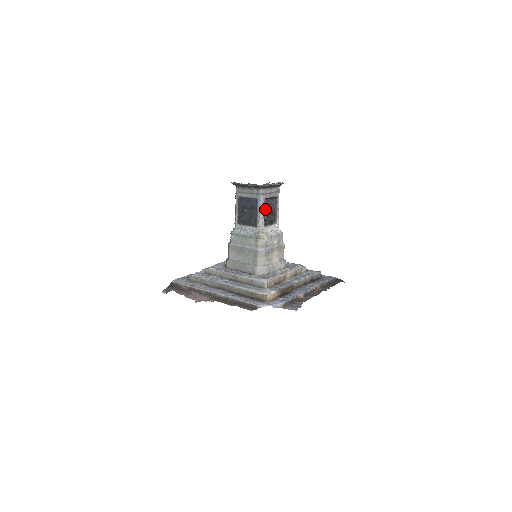
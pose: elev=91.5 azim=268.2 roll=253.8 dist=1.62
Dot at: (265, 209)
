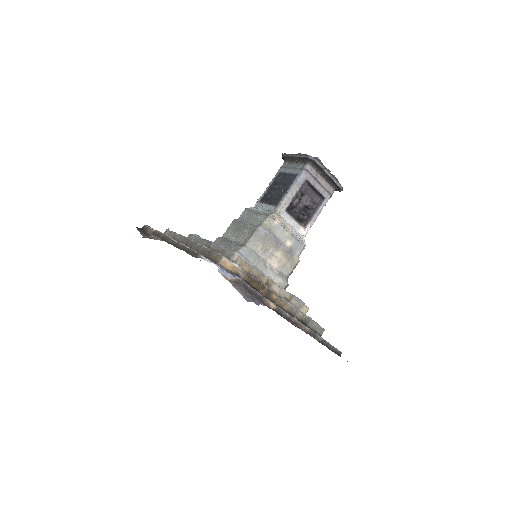
Dot at: (299, 192)
